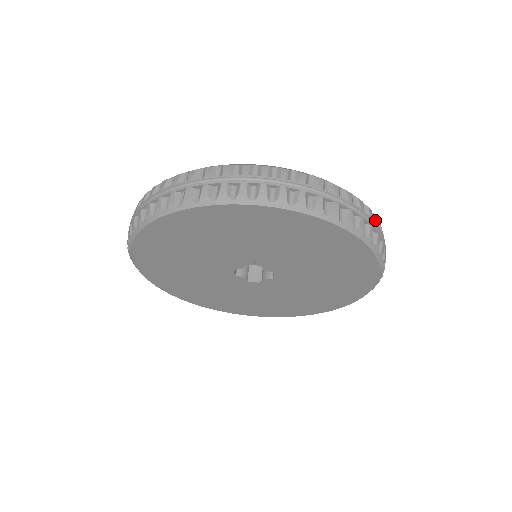
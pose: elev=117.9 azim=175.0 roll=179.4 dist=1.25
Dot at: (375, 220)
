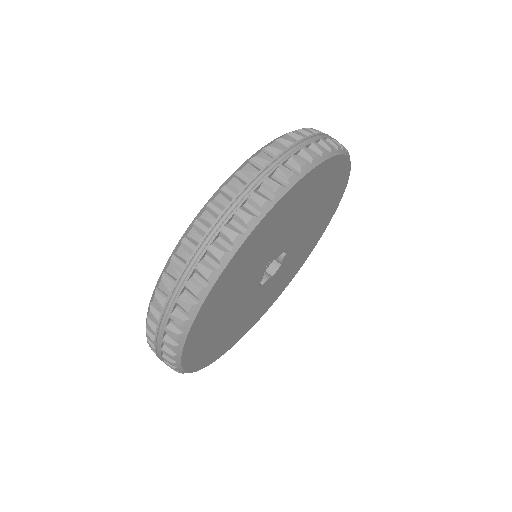
Dot at: (306, 133)
